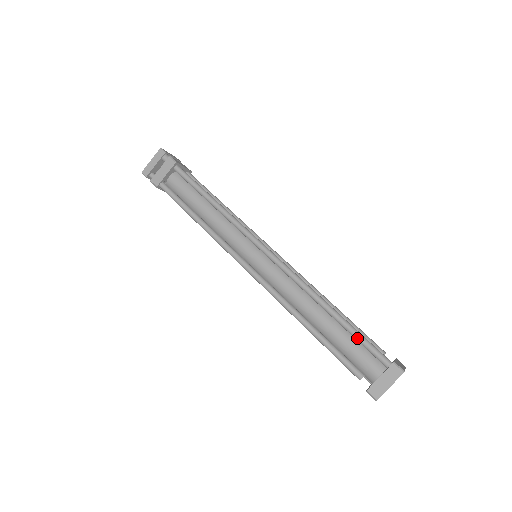
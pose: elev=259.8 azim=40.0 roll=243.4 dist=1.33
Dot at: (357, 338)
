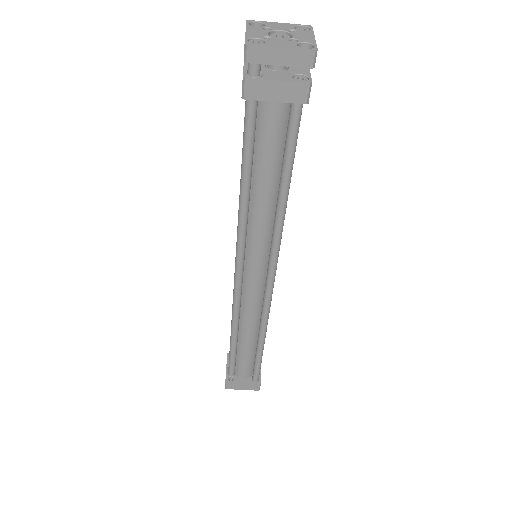
Dot at: (257, 364)
